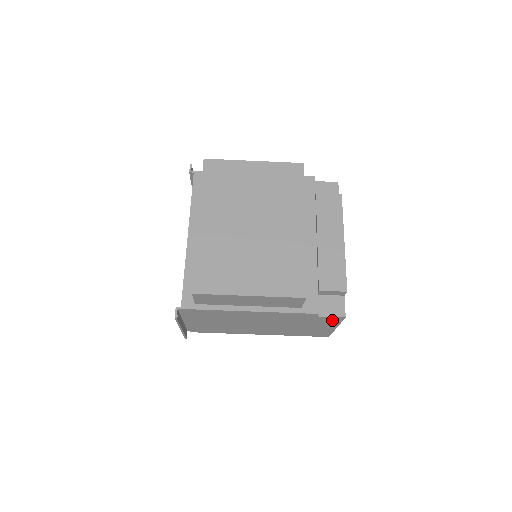
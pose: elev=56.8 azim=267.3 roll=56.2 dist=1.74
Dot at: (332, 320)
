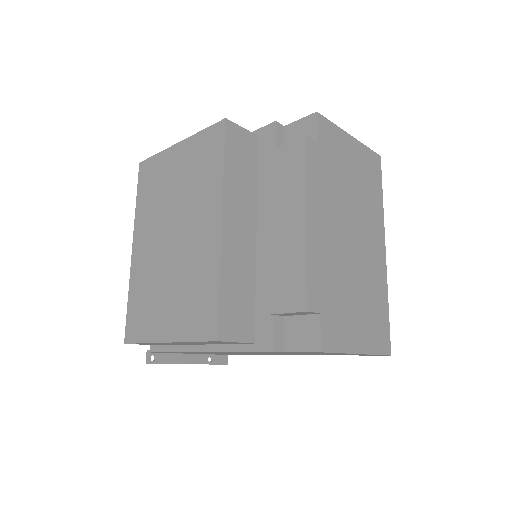
Dot at: occluded
